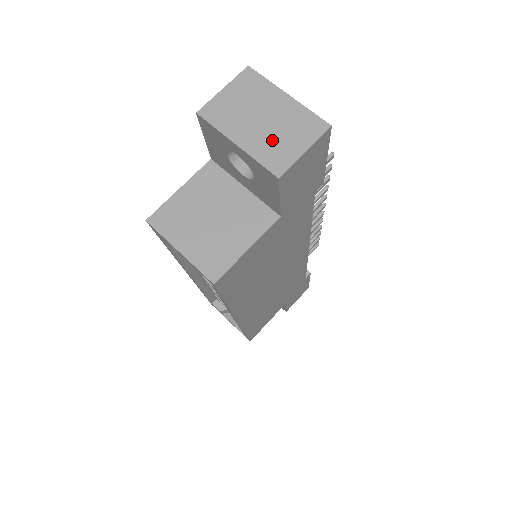
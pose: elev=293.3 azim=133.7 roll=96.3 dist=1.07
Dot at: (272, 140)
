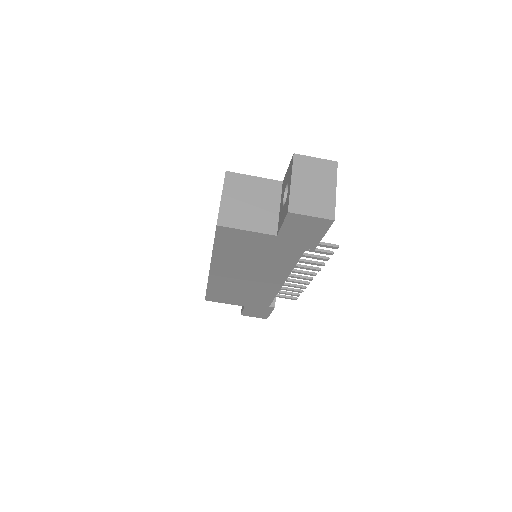
Dot at: (306, 197)
